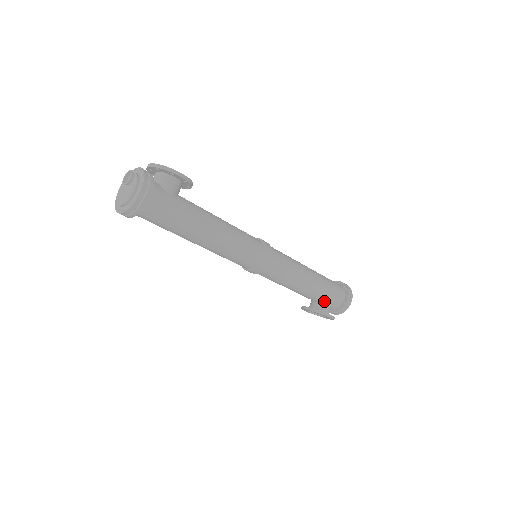
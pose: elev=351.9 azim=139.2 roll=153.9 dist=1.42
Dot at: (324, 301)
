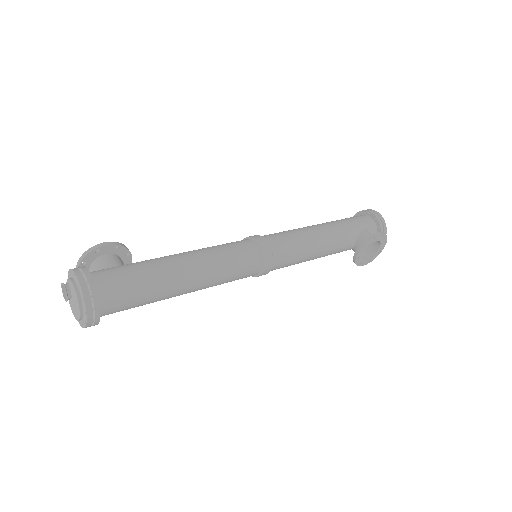
Dot at: (359, 234)
